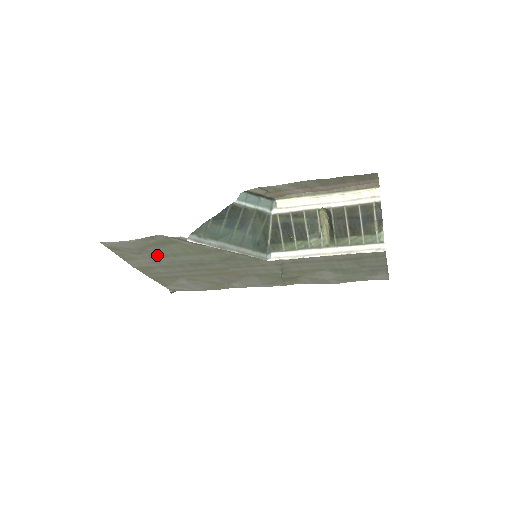
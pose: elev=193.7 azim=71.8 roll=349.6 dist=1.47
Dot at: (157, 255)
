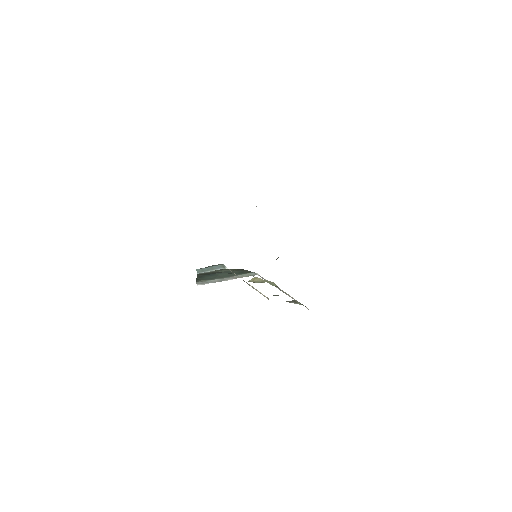
Dot at: occluded
